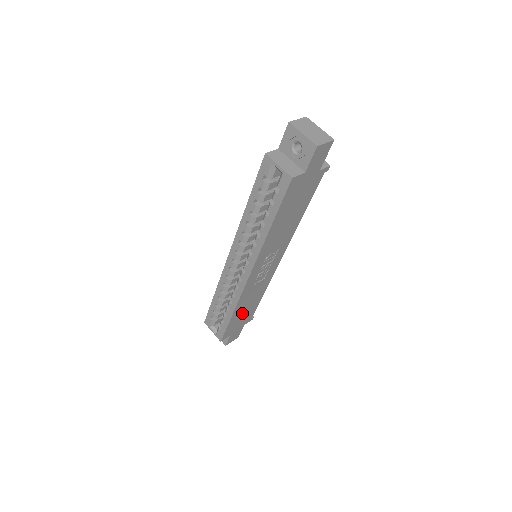
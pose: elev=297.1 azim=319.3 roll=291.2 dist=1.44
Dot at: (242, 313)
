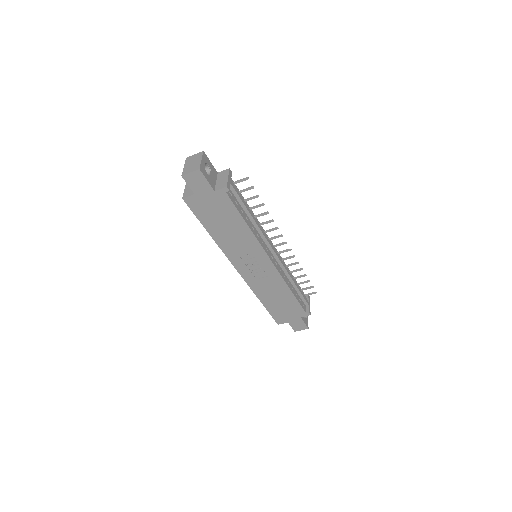
Dot at: (278, 304)
